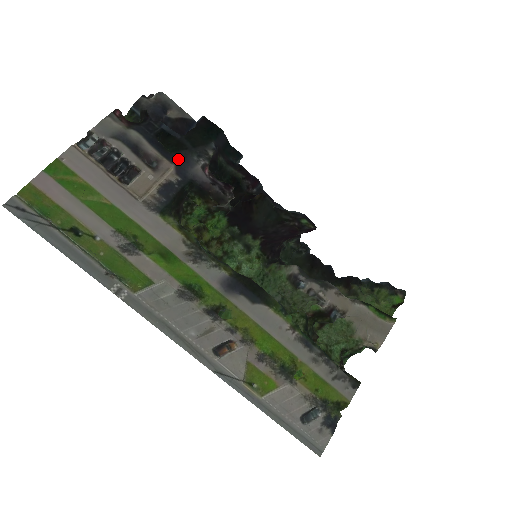
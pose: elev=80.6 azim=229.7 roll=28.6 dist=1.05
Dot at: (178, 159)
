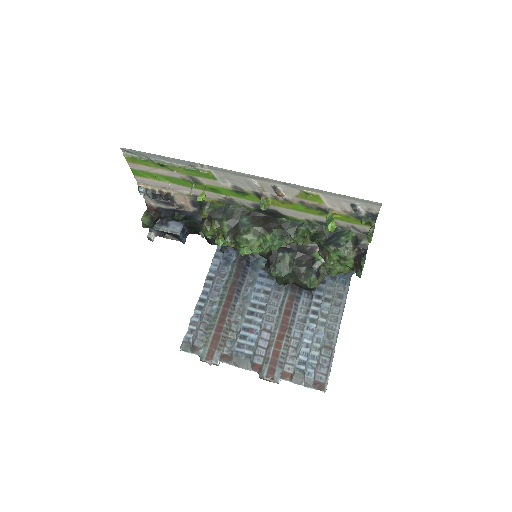
Dot at: (191, 215)
